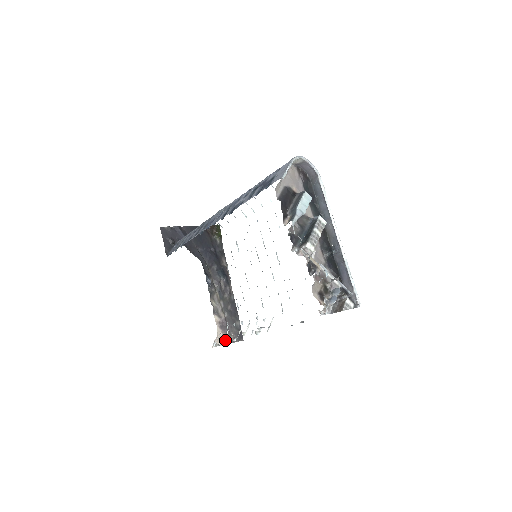
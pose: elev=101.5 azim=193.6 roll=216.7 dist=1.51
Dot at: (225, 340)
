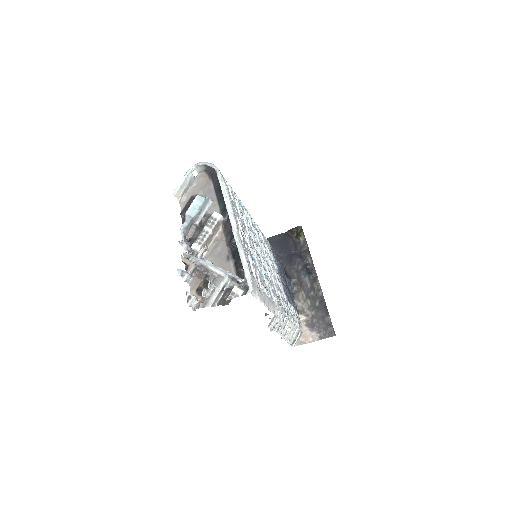
Dot at: (313, 337)
